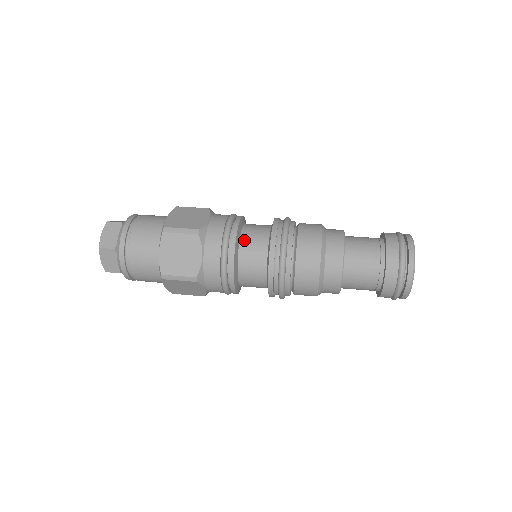
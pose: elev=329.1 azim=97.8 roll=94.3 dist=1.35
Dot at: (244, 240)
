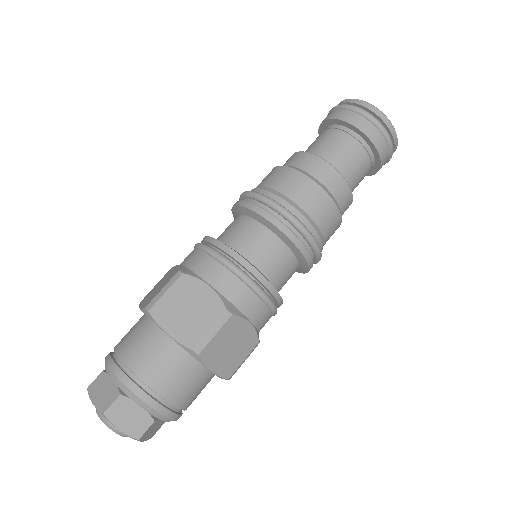
Dot at: (261, 264)
